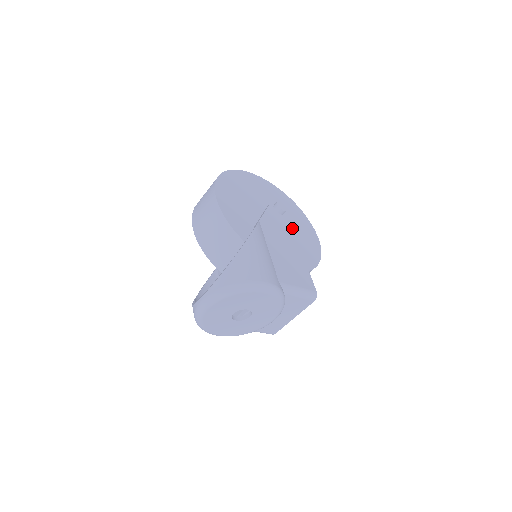
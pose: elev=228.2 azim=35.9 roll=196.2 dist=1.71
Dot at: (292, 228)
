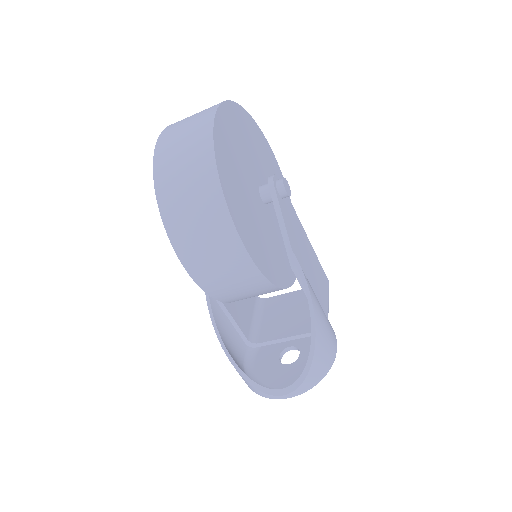
Dot at: (293, 207)
